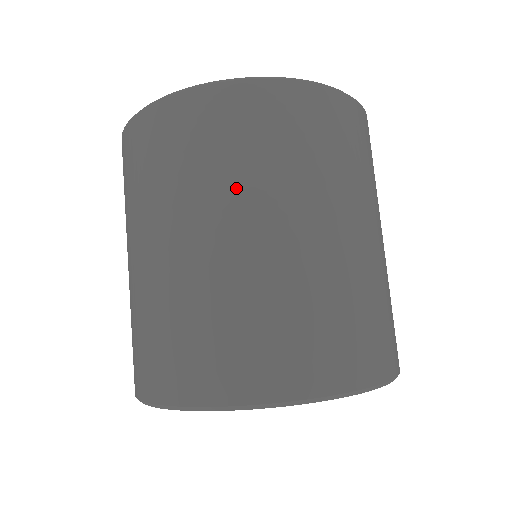
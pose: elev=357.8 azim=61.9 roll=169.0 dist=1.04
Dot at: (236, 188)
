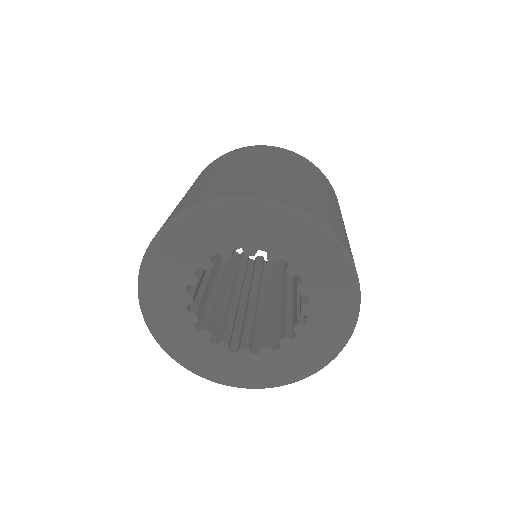
Dot at: occluded
